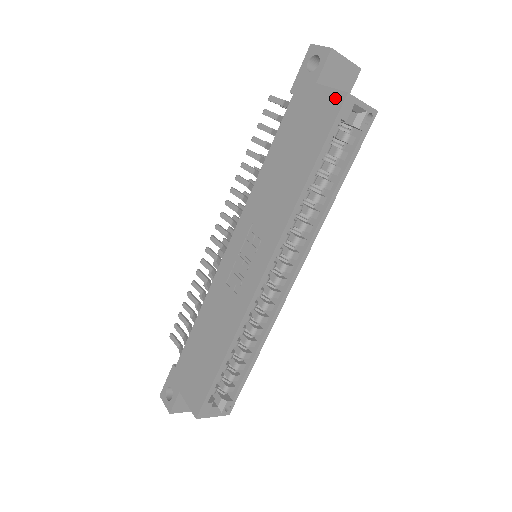
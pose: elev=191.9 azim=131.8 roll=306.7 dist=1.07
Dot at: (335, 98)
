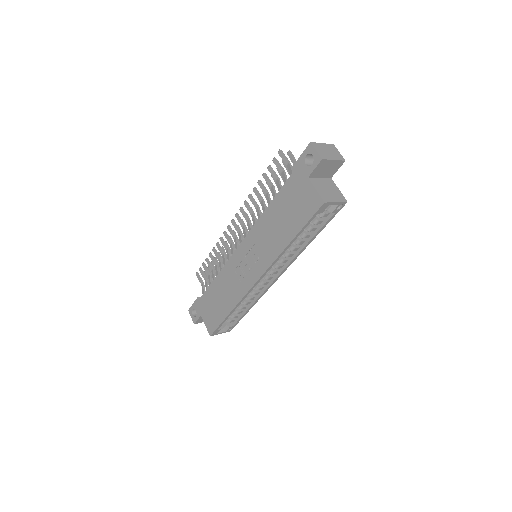
Dot at: (317, 200)
